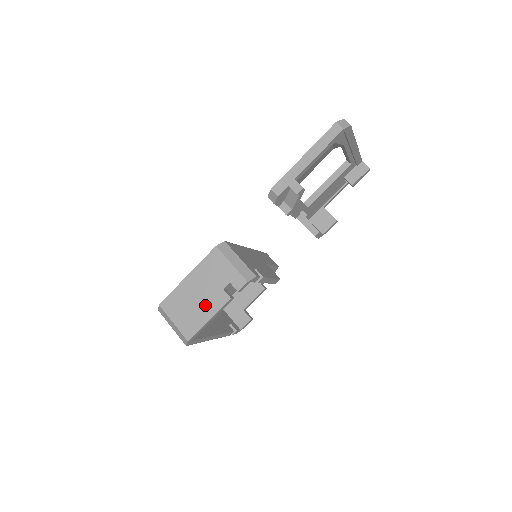
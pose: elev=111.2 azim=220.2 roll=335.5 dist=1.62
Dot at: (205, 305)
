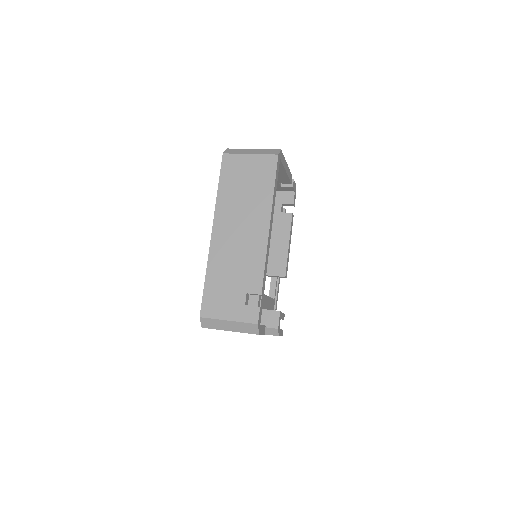
Dot at: occluded
